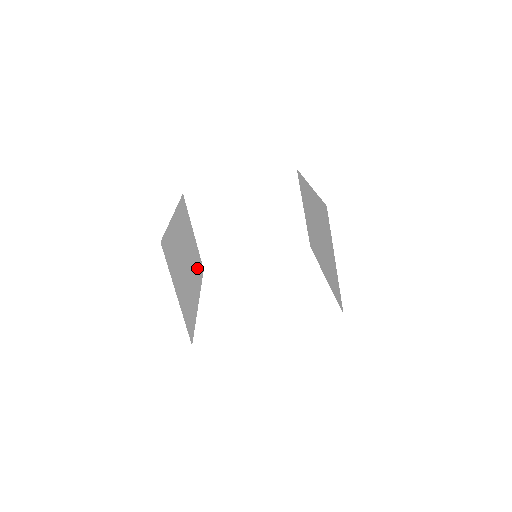
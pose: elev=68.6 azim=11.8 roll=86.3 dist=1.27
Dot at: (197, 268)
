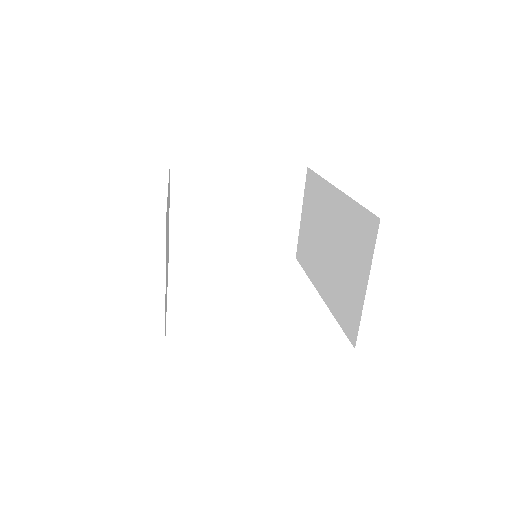
Dot at: occluded
